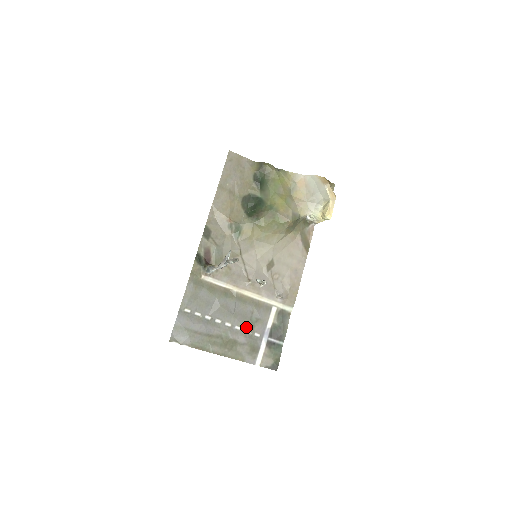
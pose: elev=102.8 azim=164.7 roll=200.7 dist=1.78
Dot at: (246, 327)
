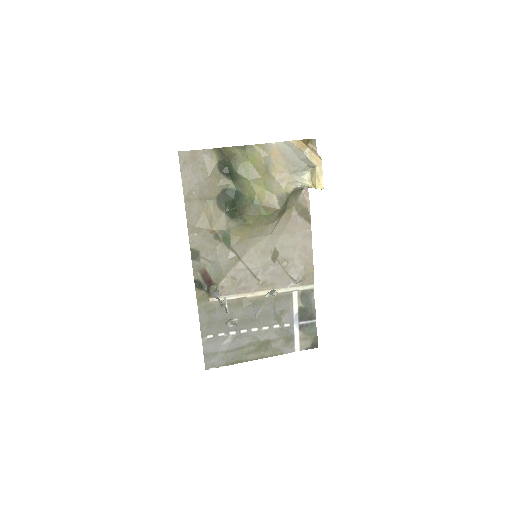
Dot at: (273, 323)
